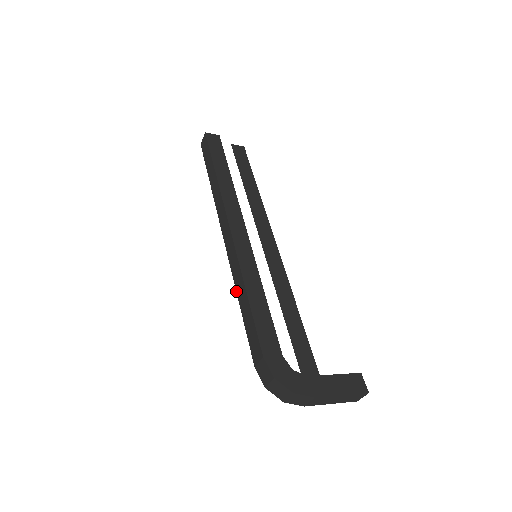
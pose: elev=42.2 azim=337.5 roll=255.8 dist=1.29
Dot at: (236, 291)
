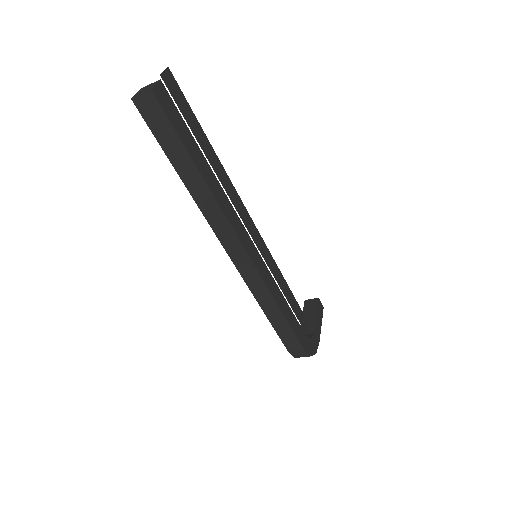
Dot at: (259, 304)
